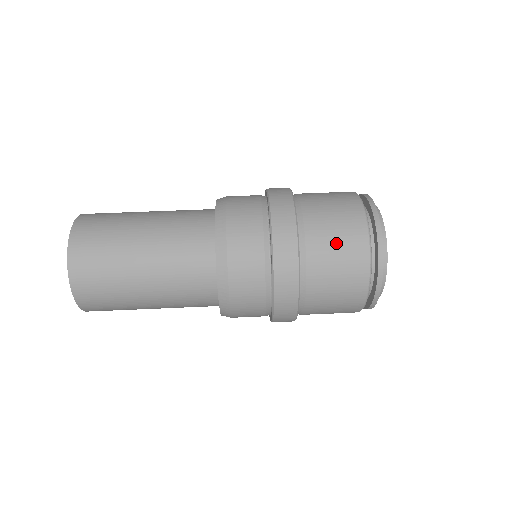
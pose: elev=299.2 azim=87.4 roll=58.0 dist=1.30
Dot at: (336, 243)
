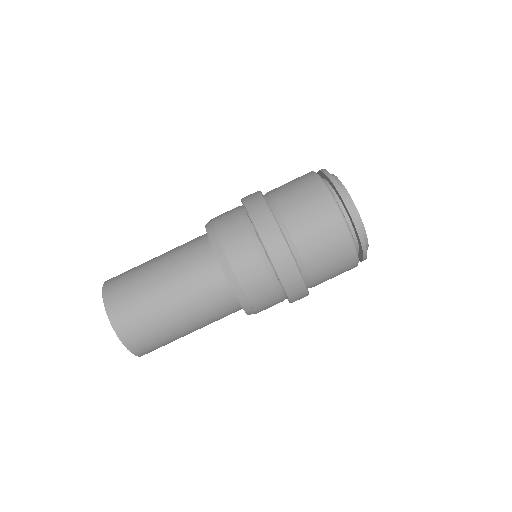
Dot at: (307, 210)
